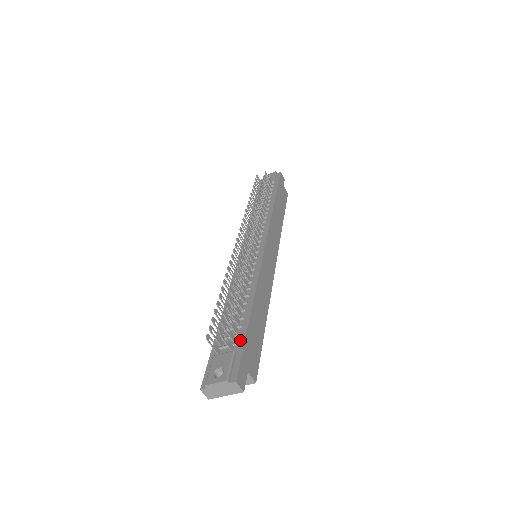
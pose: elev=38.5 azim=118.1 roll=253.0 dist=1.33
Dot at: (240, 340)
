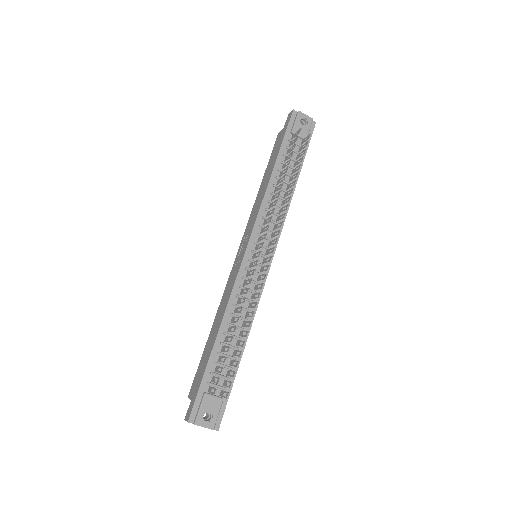
Dot at: (228, 385)
